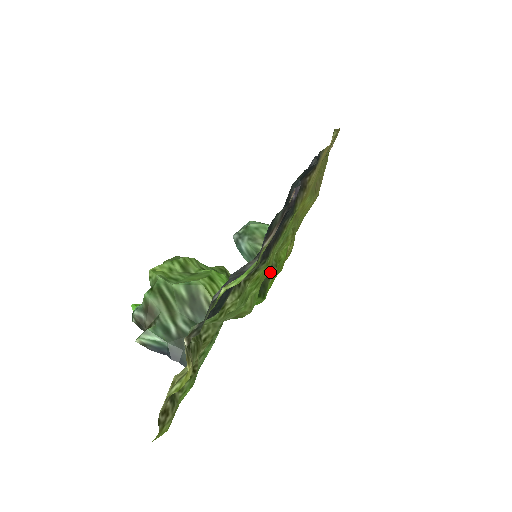
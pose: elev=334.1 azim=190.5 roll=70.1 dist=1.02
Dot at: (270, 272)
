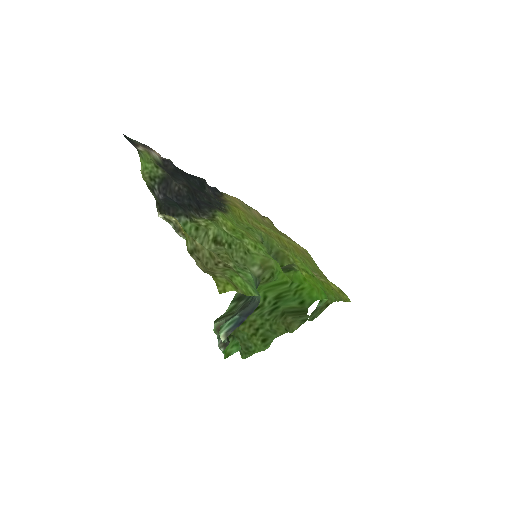
Dot at: (289, 265)
